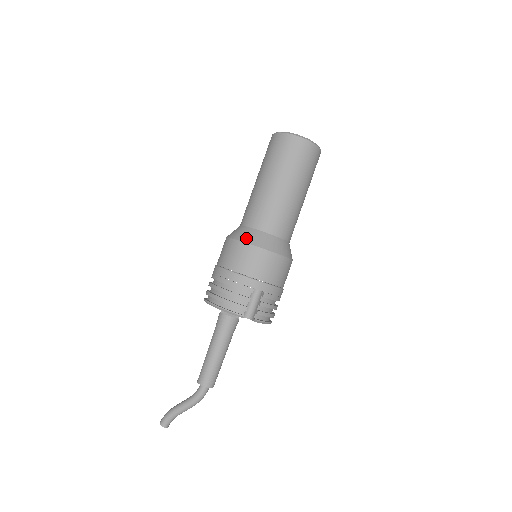
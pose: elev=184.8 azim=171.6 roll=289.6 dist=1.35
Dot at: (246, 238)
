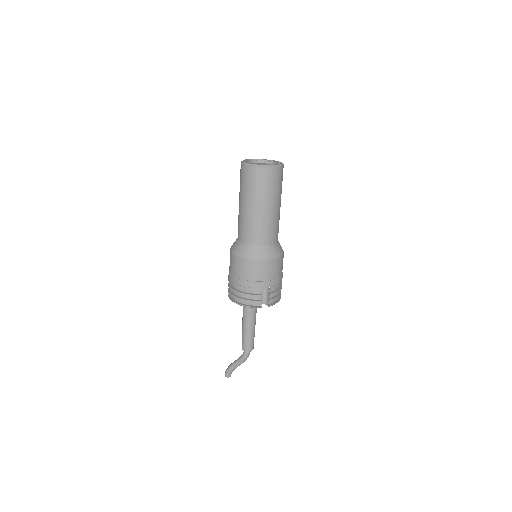
Dot at: (246, 255)
